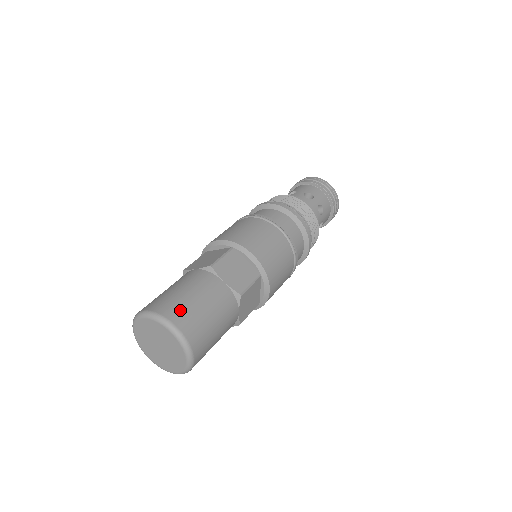
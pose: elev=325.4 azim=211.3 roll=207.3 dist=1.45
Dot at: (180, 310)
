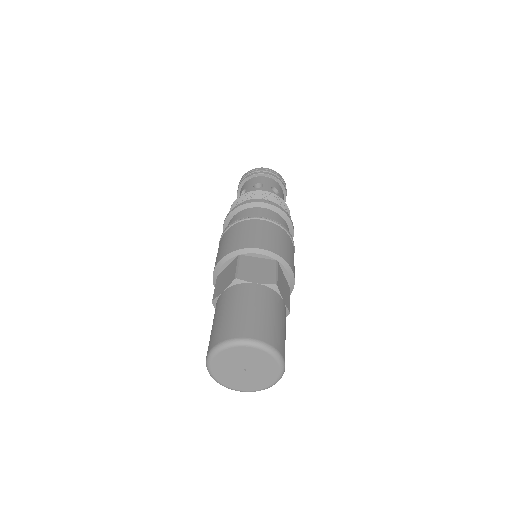
Dot at: (243, 325)
